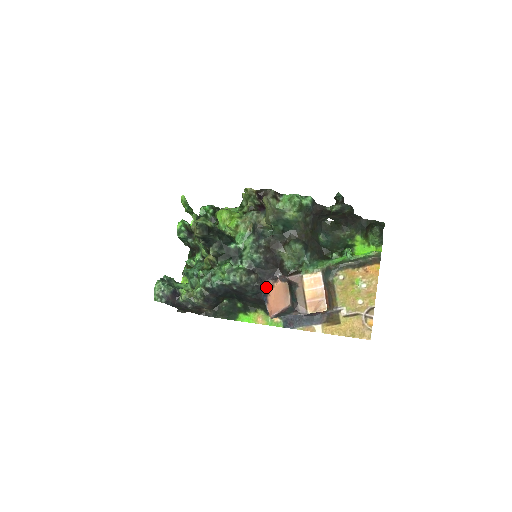
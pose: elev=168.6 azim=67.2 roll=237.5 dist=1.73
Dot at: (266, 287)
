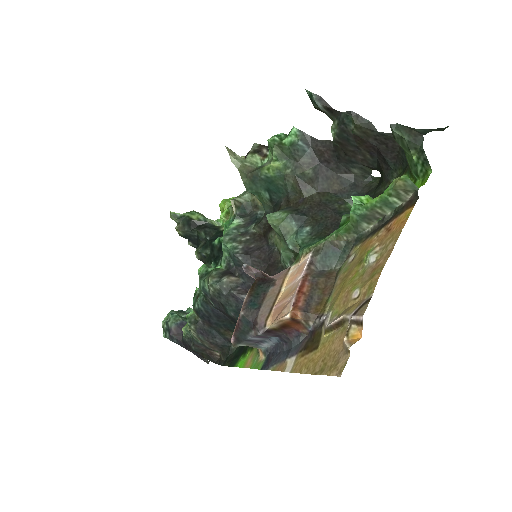
Dot at: occluded
